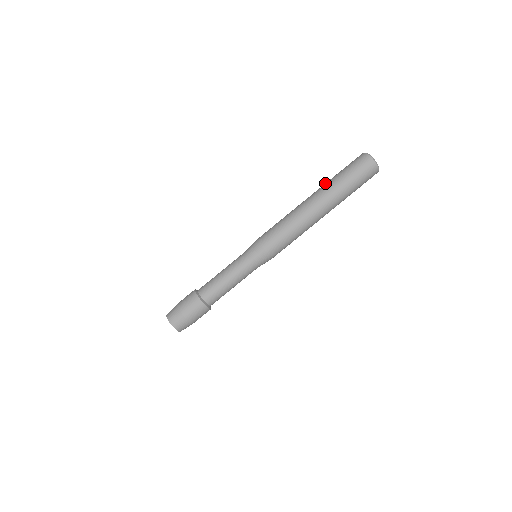
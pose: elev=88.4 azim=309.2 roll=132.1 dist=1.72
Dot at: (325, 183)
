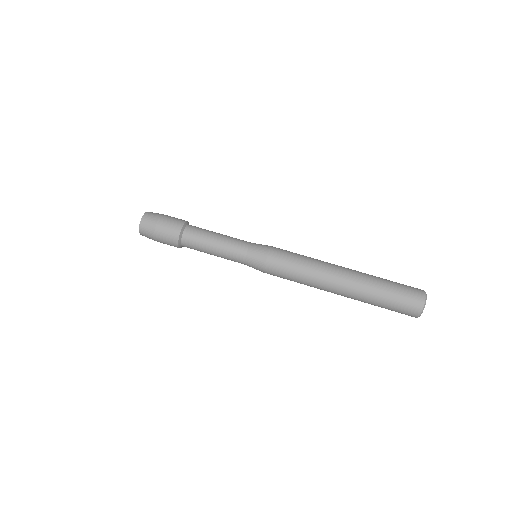
Dot at: occluded
